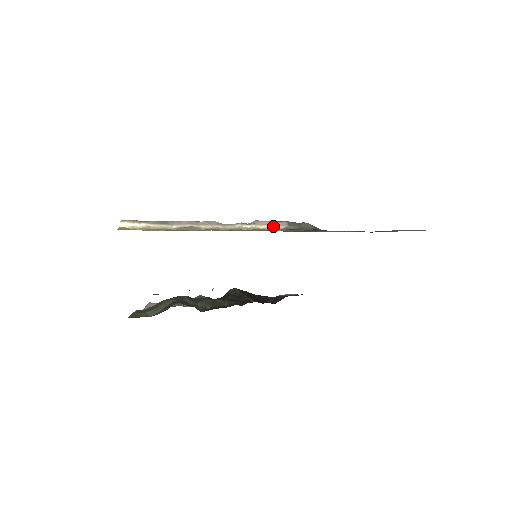
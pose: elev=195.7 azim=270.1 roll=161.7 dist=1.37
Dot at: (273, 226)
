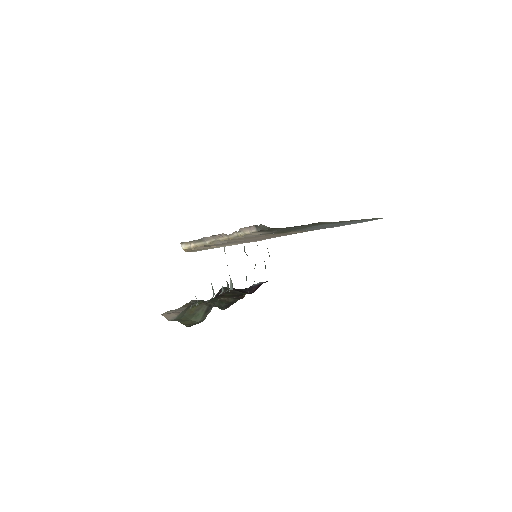
Dot at: (250, 231)
